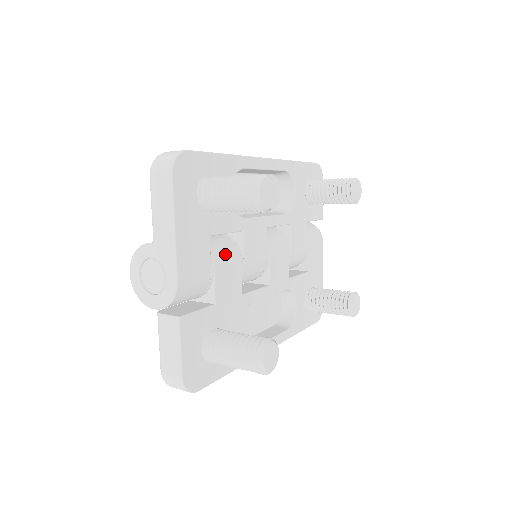
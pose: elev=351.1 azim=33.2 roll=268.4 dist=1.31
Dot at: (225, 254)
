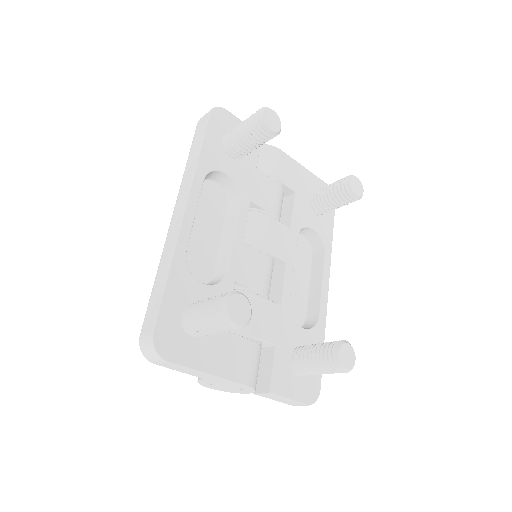
Dot at: occluded
